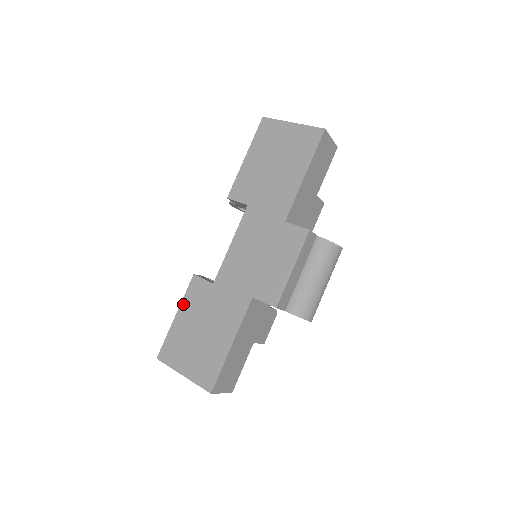
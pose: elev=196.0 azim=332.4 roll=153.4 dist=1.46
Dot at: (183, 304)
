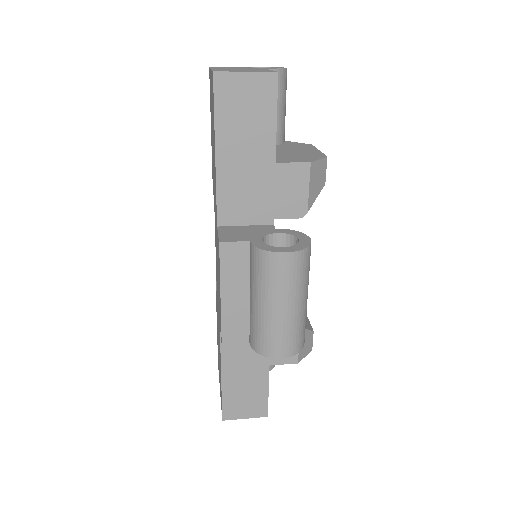
Dot at: occluded
